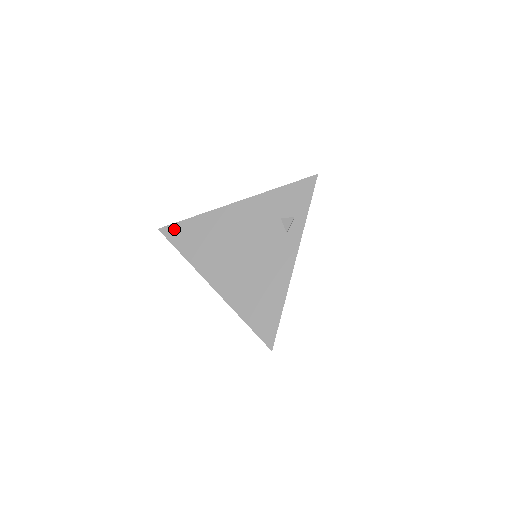
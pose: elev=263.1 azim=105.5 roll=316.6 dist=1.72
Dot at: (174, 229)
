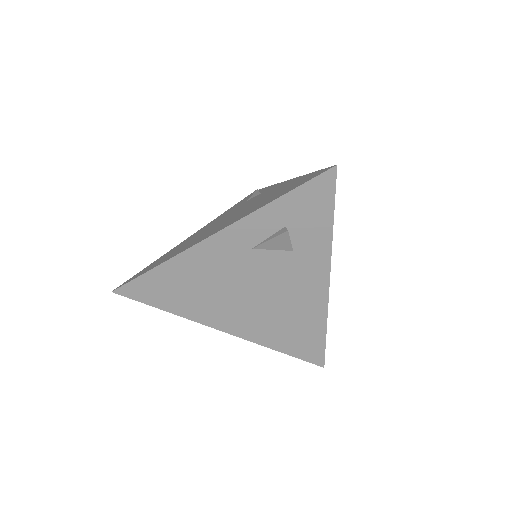
Dot at: (134, 276)
